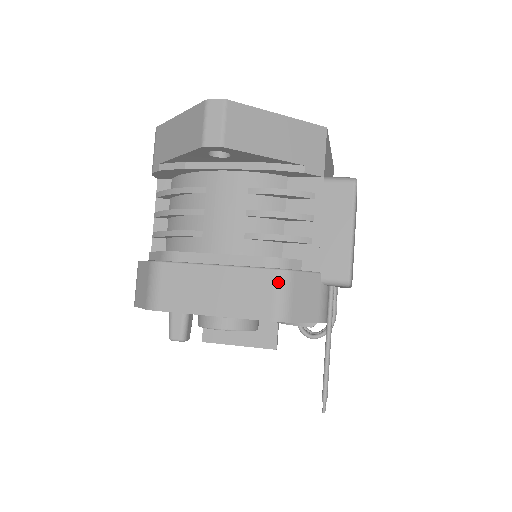
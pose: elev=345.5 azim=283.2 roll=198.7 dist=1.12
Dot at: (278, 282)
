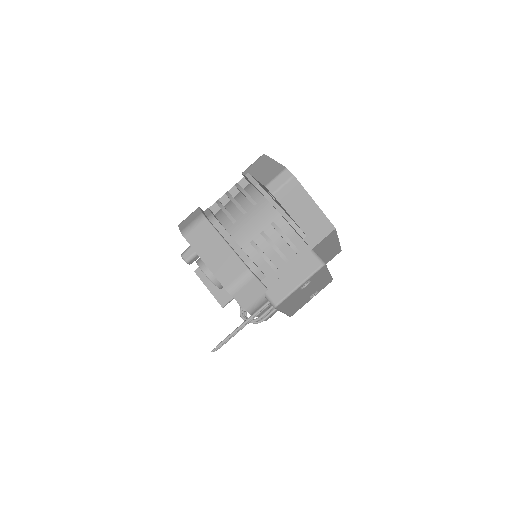
Dot at: (243, 275)
